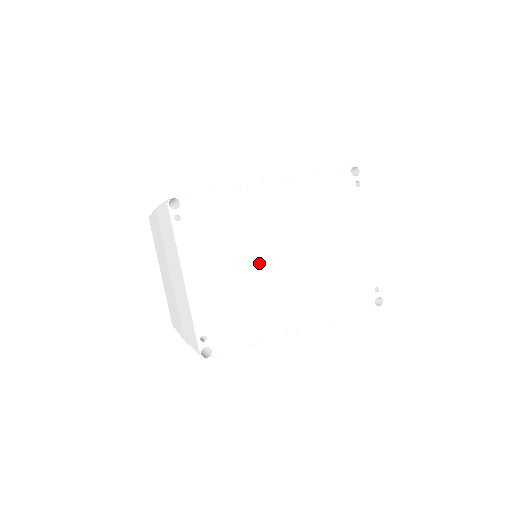
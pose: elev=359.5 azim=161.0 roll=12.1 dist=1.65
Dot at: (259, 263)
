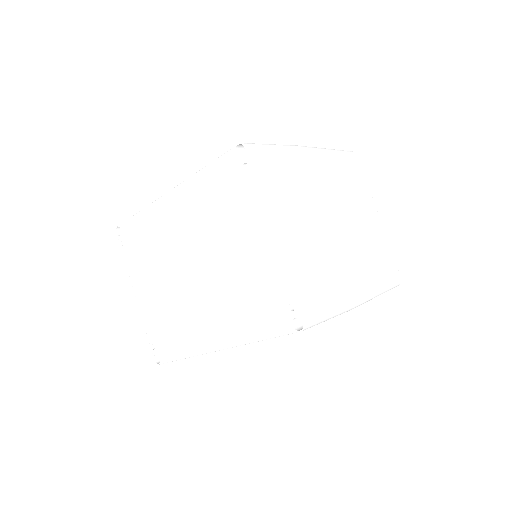
Dot at: (175, 278)
